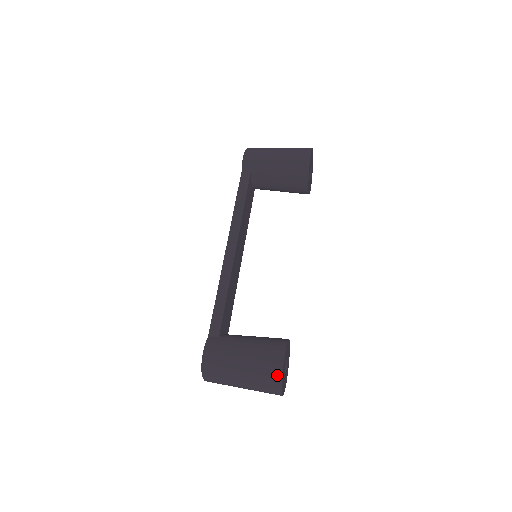
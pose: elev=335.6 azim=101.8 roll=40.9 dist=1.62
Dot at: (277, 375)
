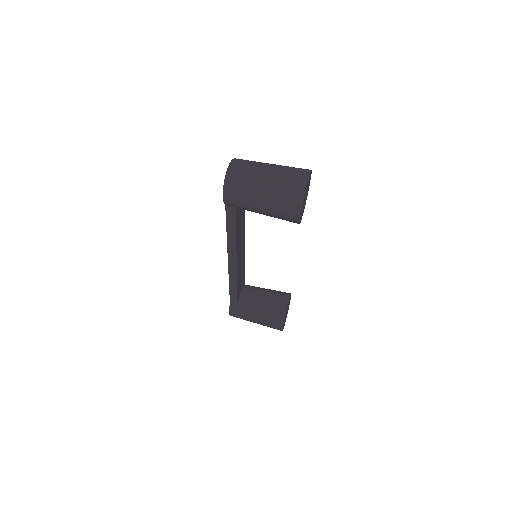
Dot at: occluded
